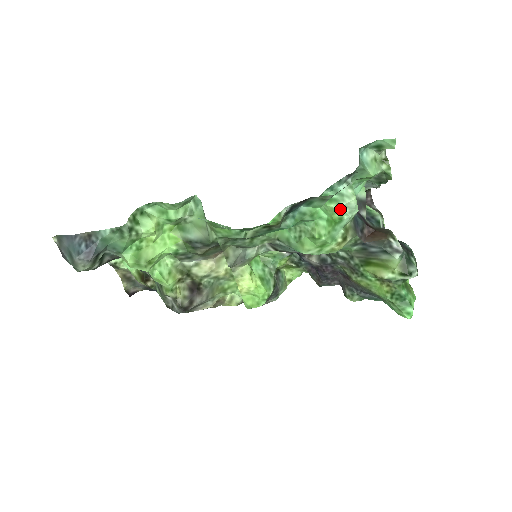
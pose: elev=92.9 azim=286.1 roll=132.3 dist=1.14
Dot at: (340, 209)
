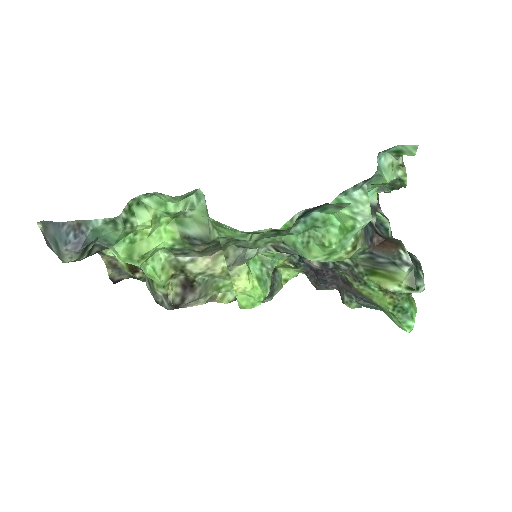
Dot at: (353, 216)
